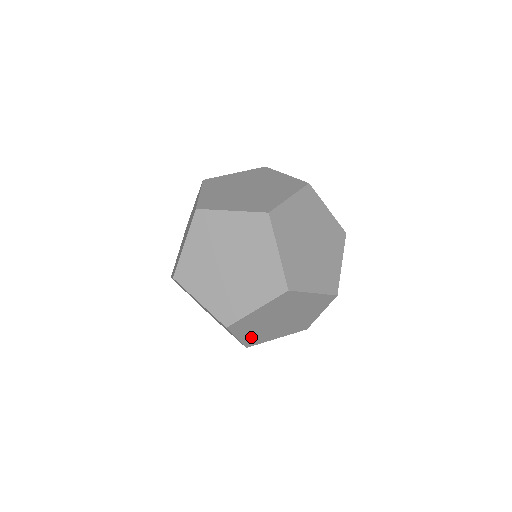
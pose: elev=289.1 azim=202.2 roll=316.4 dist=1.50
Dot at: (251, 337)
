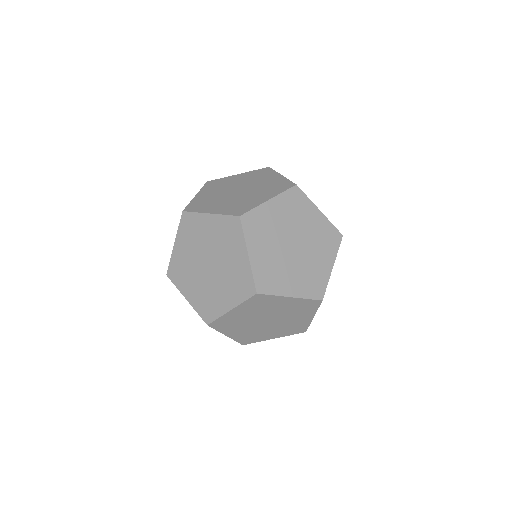
Dot at: (303, 286)
